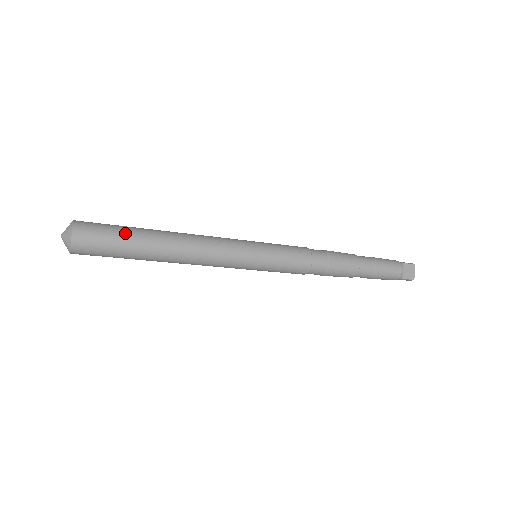
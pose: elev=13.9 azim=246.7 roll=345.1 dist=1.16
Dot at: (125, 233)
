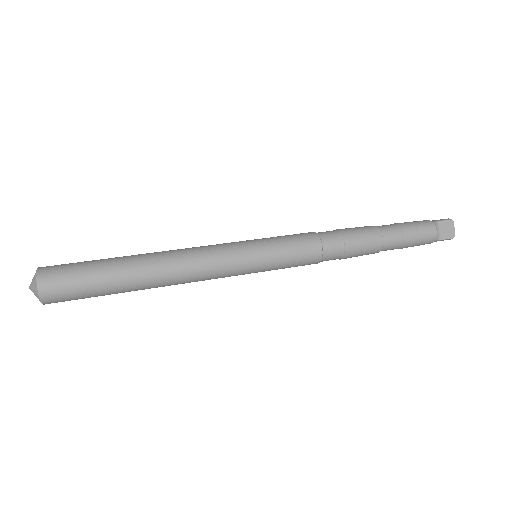
Dot at: (96, 270)
